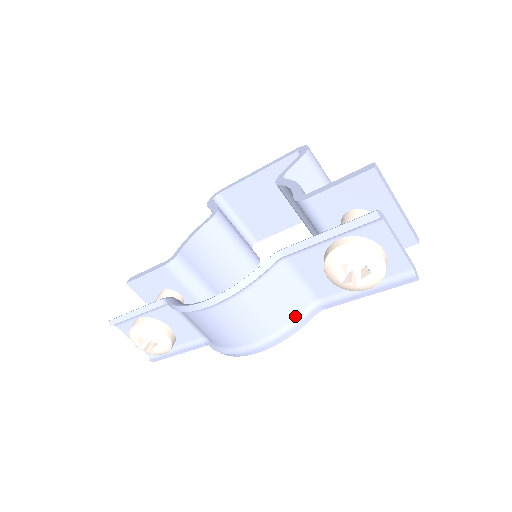
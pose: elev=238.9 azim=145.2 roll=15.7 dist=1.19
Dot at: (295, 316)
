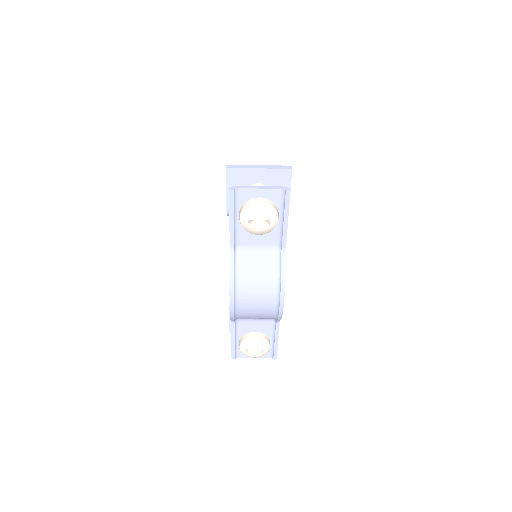
Dot at: (276, 266)
